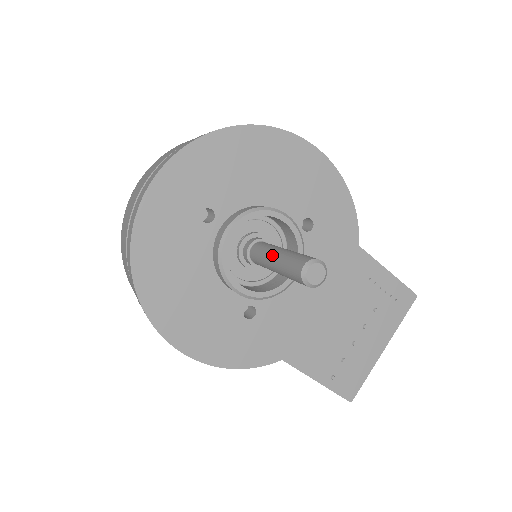
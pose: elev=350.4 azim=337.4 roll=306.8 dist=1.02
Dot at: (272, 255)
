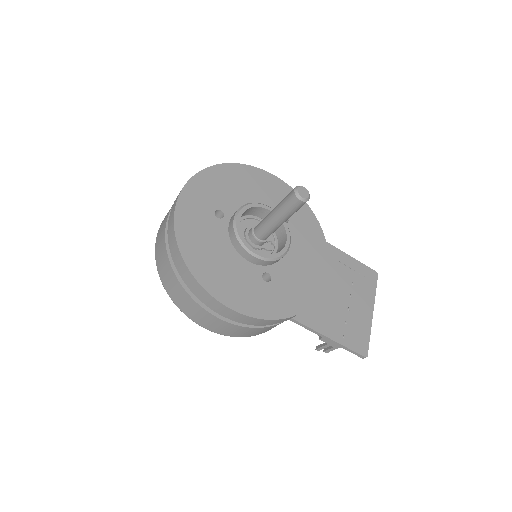
Dot at: (271, 212)
